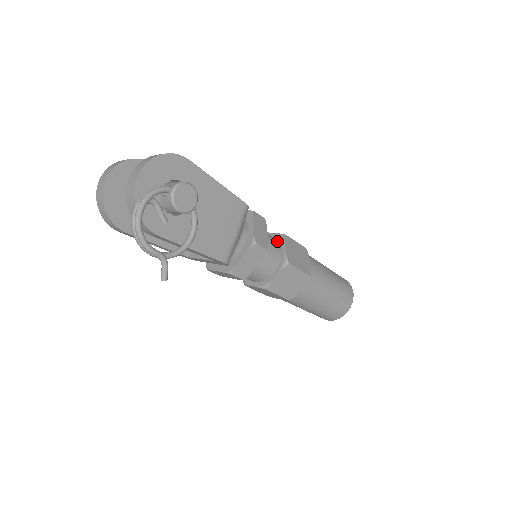
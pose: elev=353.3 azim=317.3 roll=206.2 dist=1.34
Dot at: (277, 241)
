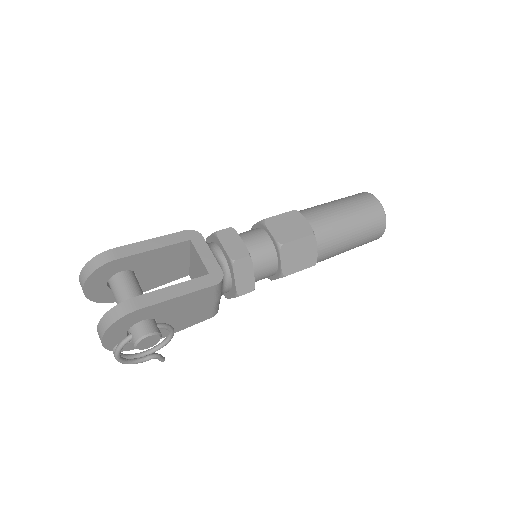
Dot at: (273, 252)
